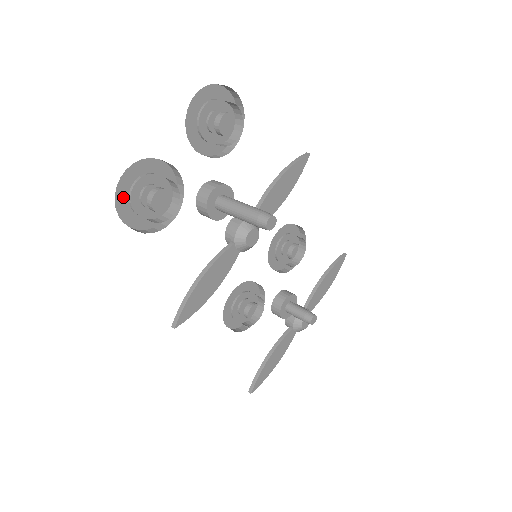
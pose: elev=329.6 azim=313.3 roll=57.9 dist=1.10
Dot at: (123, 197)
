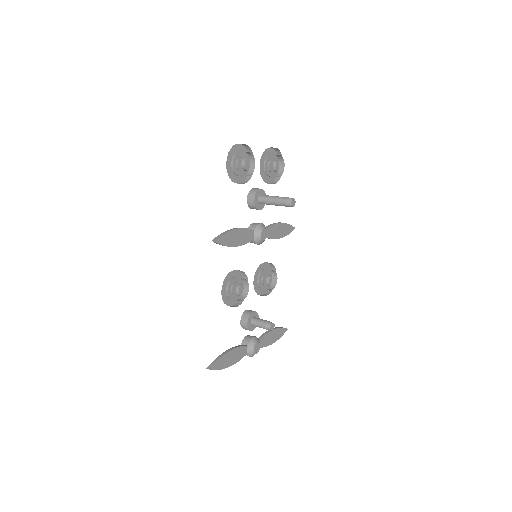
Dot at: (232, 153)
